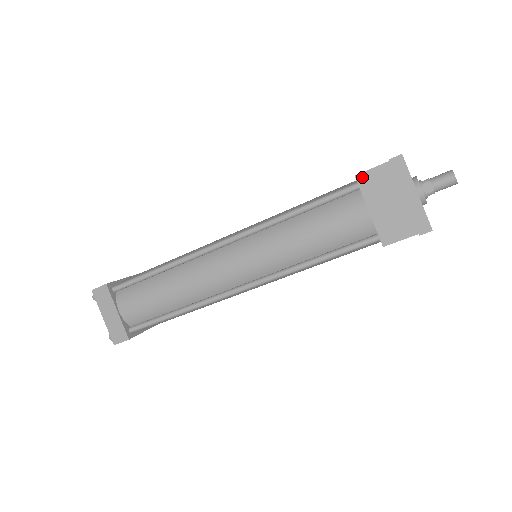
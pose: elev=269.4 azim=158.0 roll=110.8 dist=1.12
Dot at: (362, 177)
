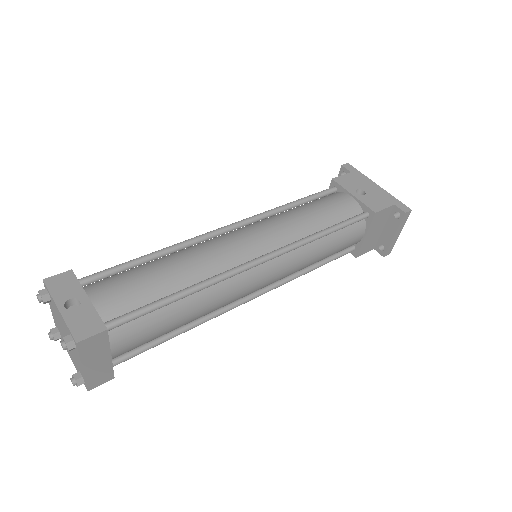
Dot at: (378, 214)
